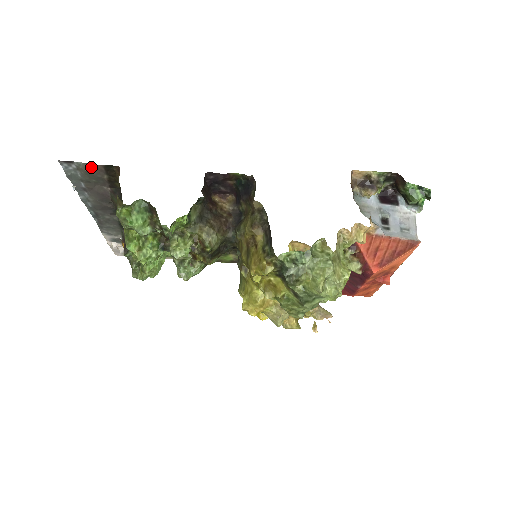
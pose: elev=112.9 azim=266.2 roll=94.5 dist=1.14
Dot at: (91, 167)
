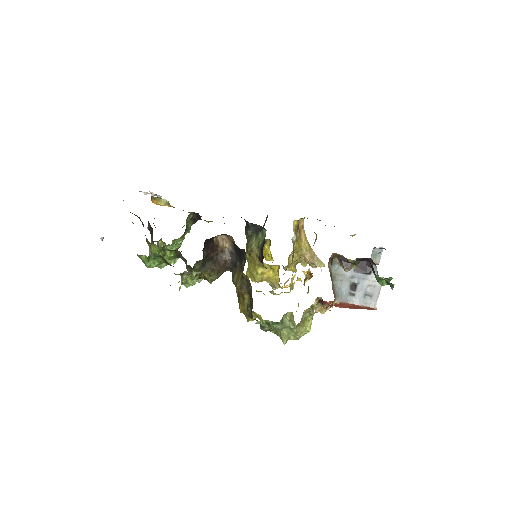
Dot at: occluded
